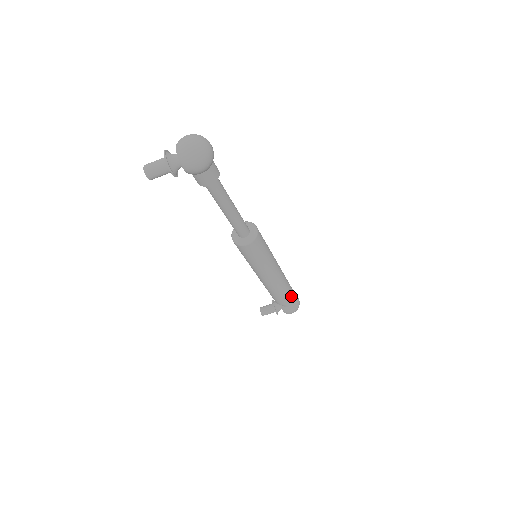
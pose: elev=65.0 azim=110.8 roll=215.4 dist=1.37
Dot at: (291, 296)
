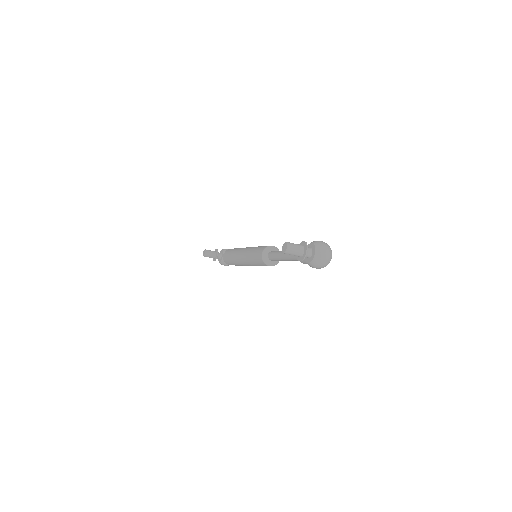
Dot at: occluded
